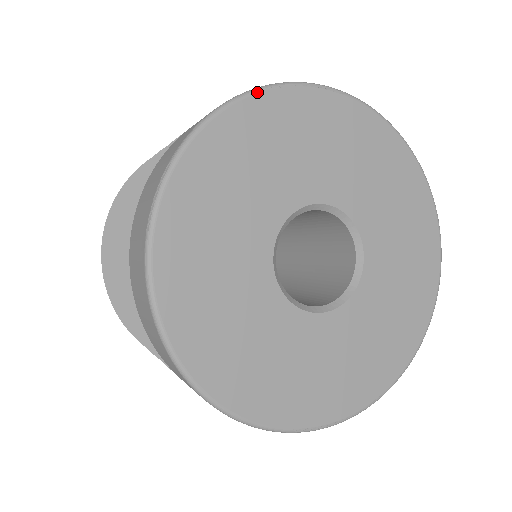
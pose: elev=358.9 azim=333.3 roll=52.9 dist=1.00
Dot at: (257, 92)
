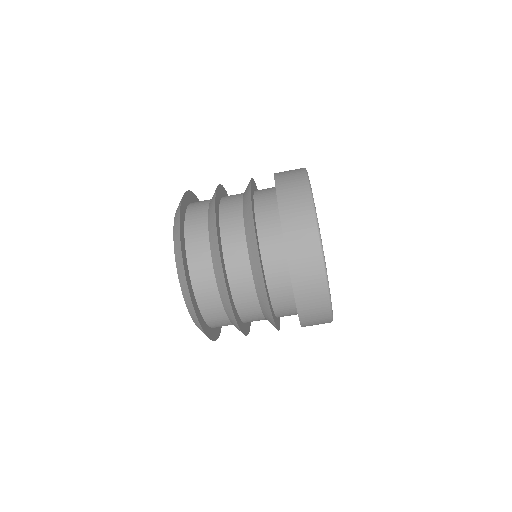
Dot at: occluded
